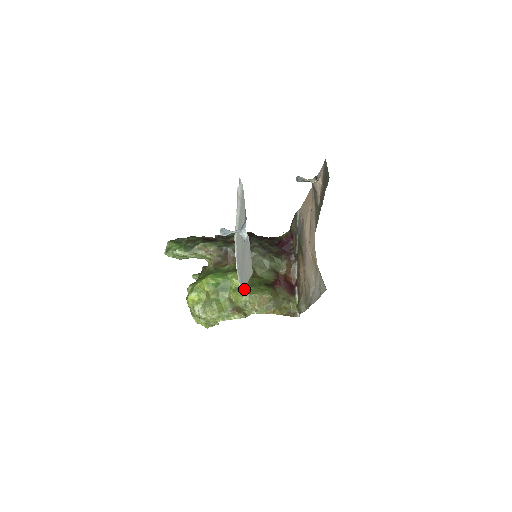
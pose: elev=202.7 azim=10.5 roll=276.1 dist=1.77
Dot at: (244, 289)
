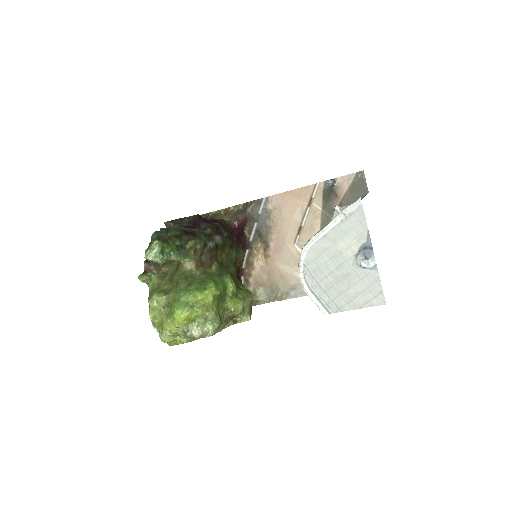
Dot at: (237, 294)
